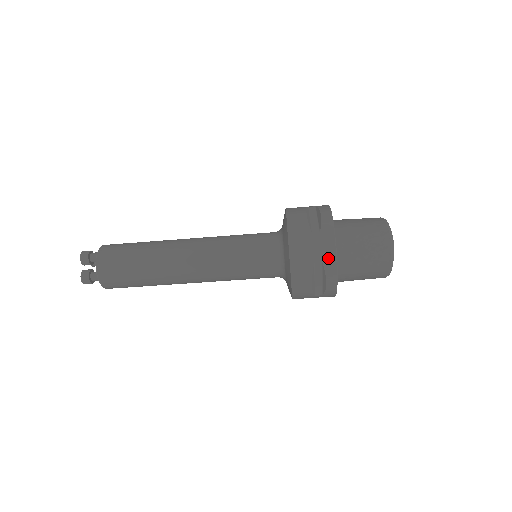
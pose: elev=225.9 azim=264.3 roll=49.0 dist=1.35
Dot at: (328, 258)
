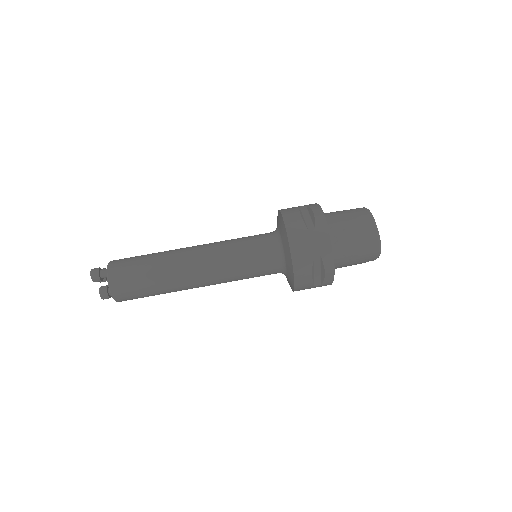
Dot at: (310, 204)
